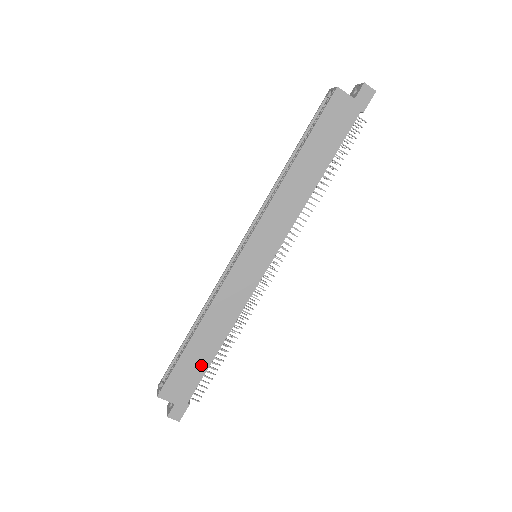
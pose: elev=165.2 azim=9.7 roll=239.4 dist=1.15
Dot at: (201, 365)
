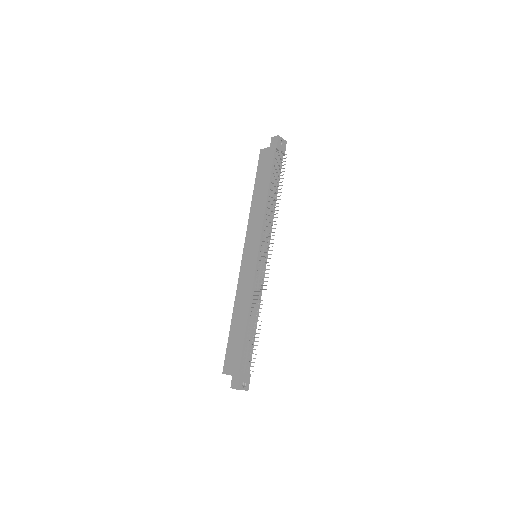
Dot at: (240, 339)
